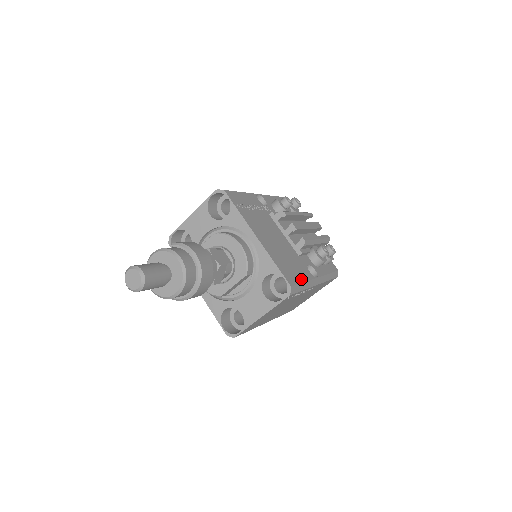
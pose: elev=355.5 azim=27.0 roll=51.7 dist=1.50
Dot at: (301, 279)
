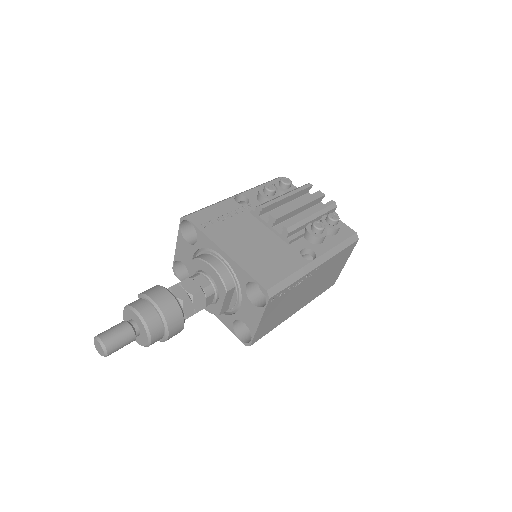
Dot at: (285, 273)
